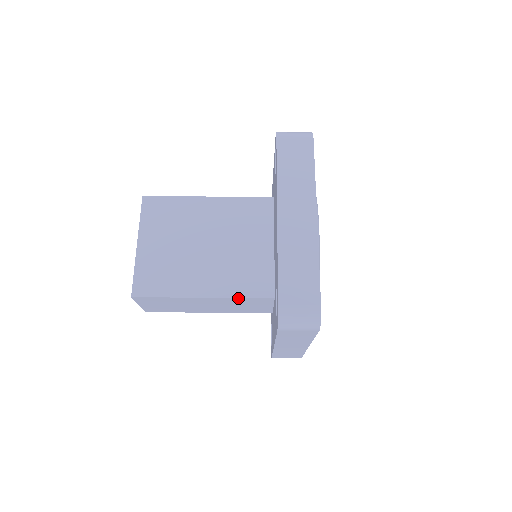
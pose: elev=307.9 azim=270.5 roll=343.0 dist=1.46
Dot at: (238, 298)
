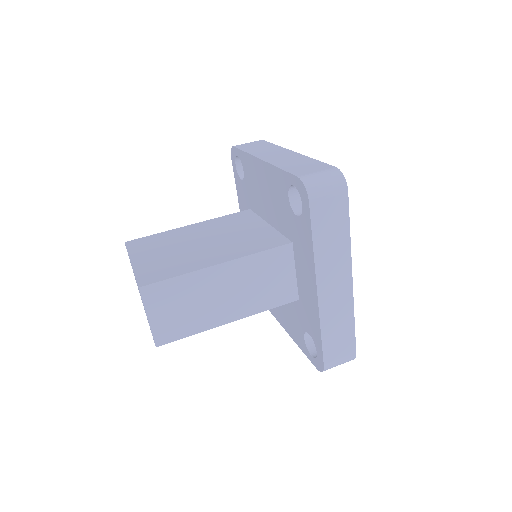
Dot at: (256, 255)
